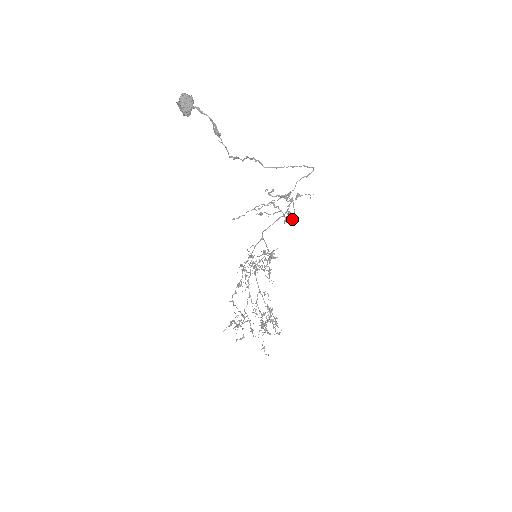
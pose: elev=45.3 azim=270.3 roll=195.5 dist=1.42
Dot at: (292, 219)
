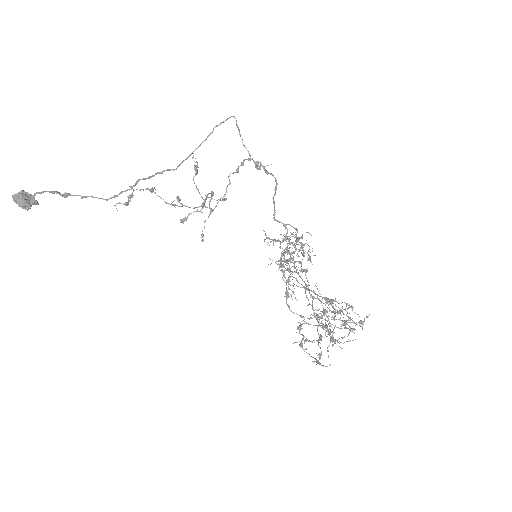
Dot at: occluded
